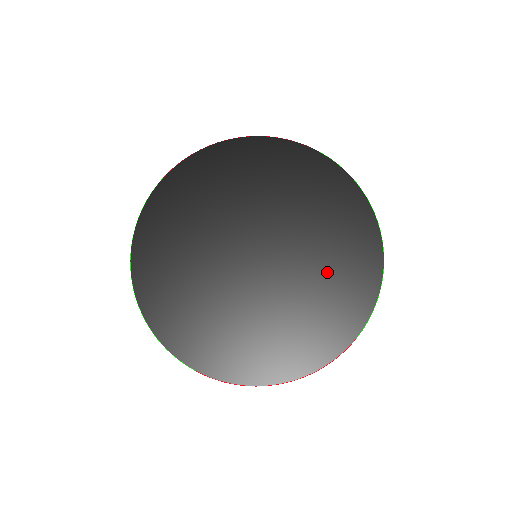
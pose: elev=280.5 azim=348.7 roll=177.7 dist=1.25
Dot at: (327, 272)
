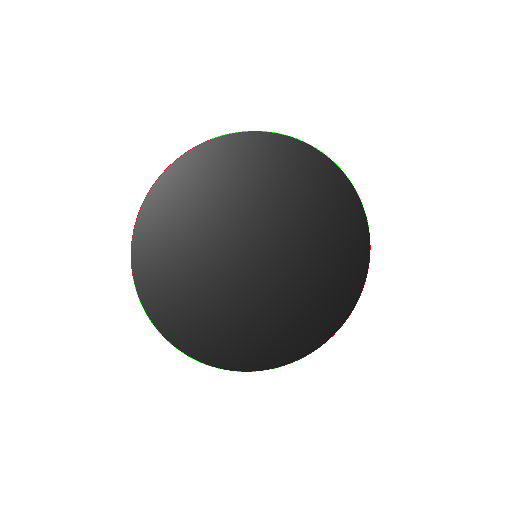
Dot at: (313, 217)
